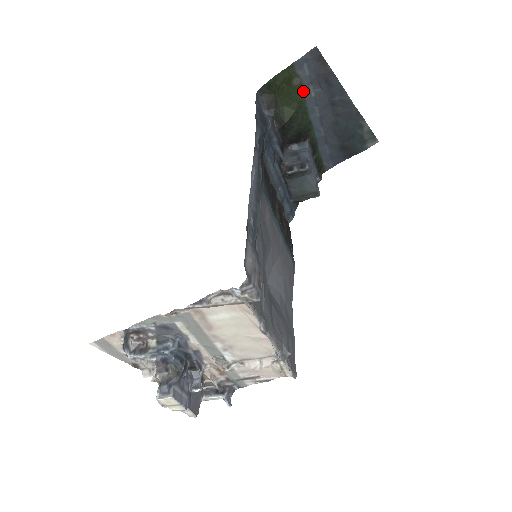
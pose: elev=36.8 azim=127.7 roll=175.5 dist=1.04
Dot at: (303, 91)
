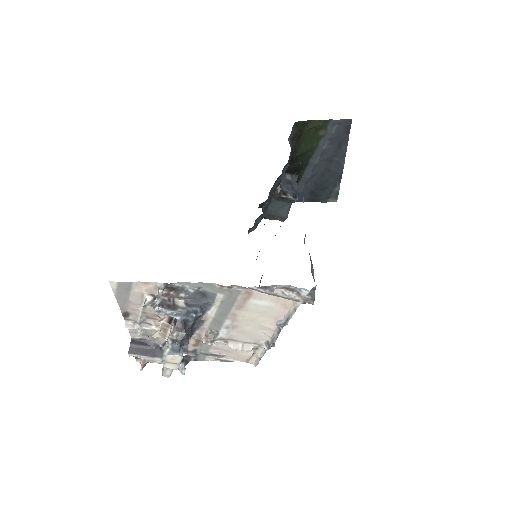
Dot at: (321, 141)
